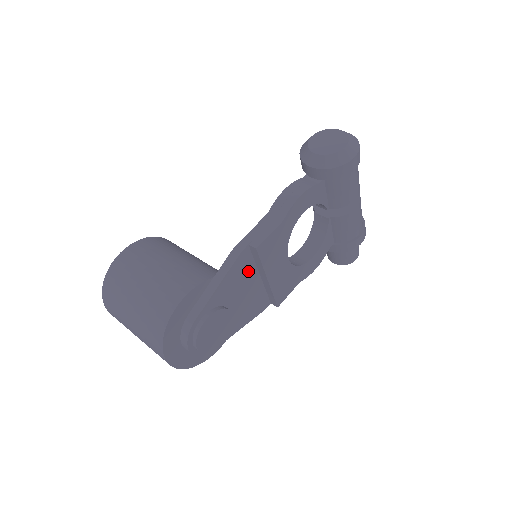
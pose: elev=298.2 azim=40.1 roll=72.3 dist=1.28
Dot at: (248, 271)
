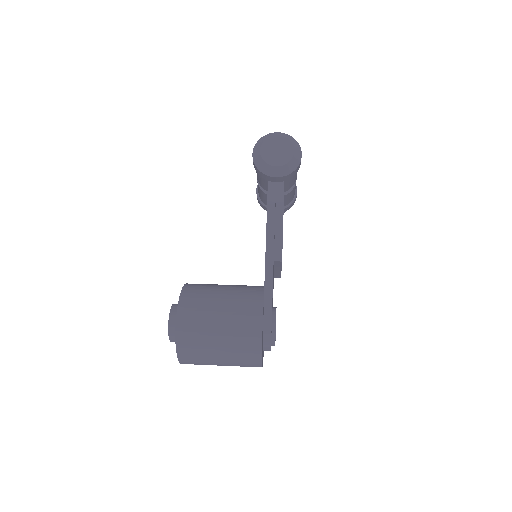
Dot at: occluded
